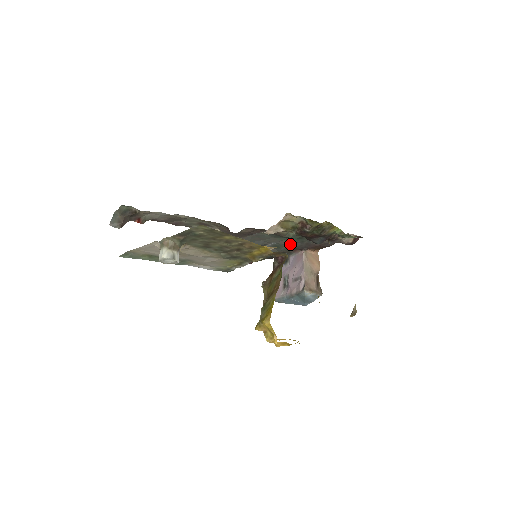
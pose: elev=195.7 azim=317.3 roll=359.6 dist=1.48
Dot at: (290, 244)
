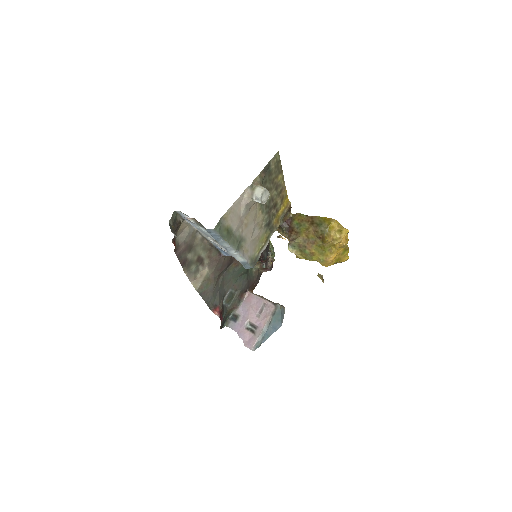
Dot at: (239, 287)
